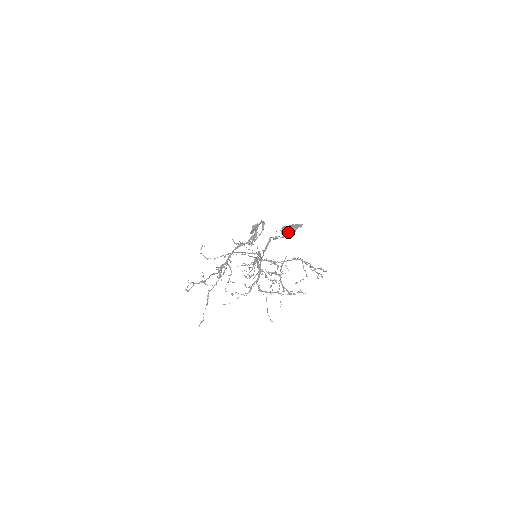
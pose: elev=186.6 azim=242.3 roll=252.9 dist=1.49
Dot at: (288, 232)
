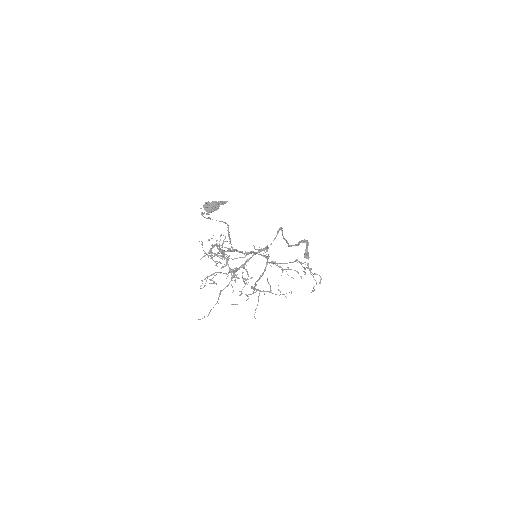
Dot at: (209, 208)
